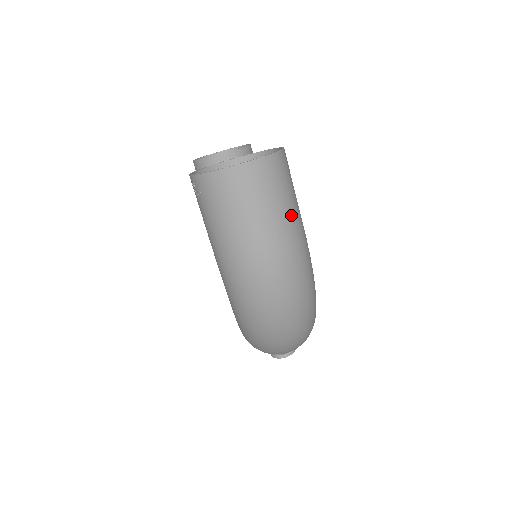
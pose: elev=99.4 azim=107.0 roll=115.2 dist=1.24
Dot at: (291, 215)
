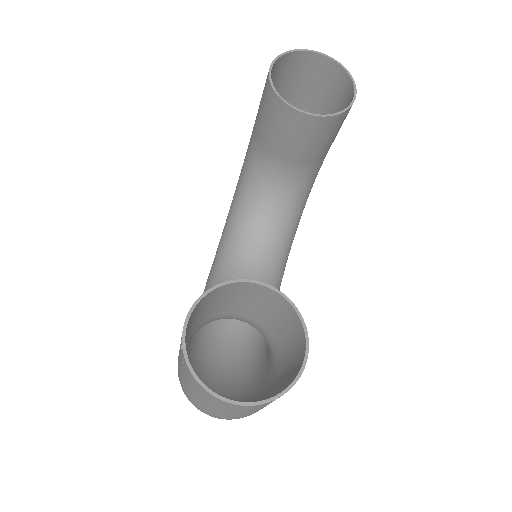
Dot at: occluded
